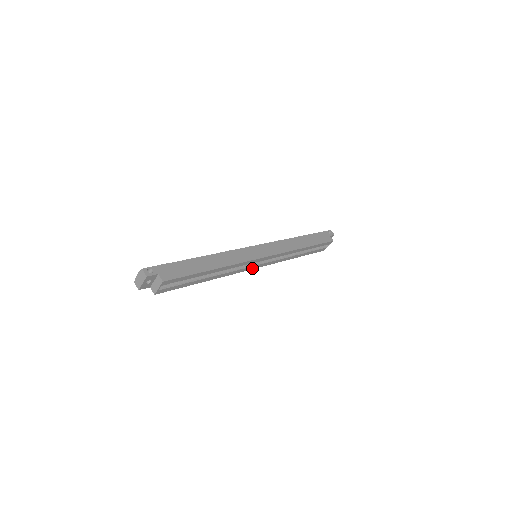
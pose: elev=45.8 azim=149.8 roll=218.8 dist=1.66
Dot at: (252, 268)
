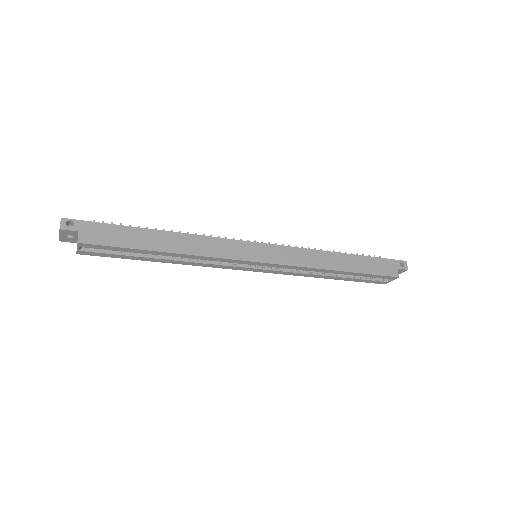
Dot at: (244, 269)
